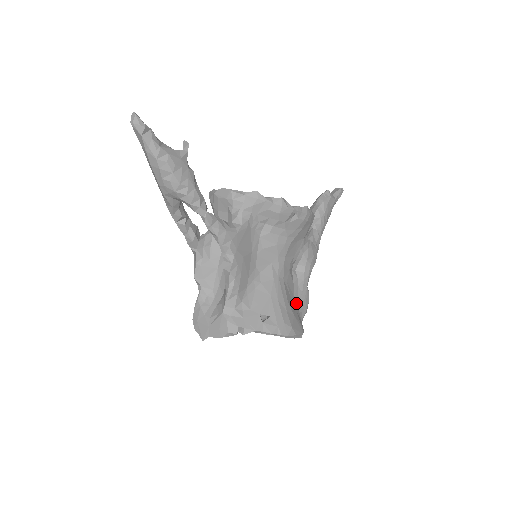
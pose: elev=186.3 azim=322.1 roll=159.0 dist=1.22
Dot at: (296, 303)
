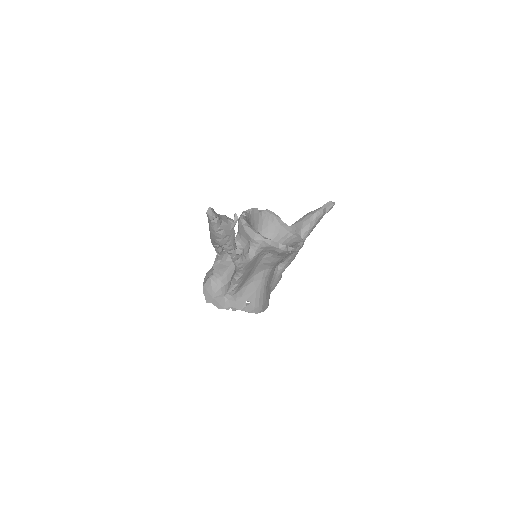
Dot at: (271, 286)
